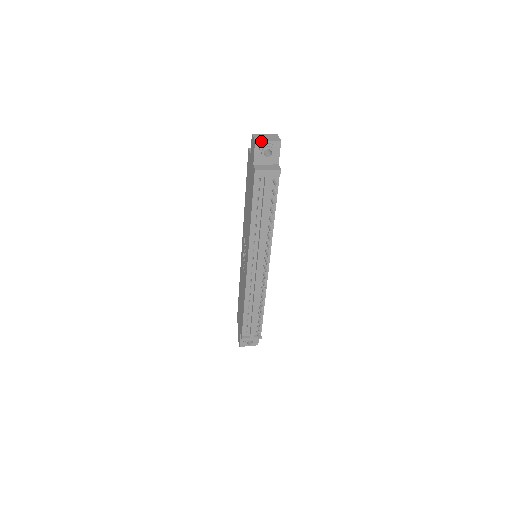
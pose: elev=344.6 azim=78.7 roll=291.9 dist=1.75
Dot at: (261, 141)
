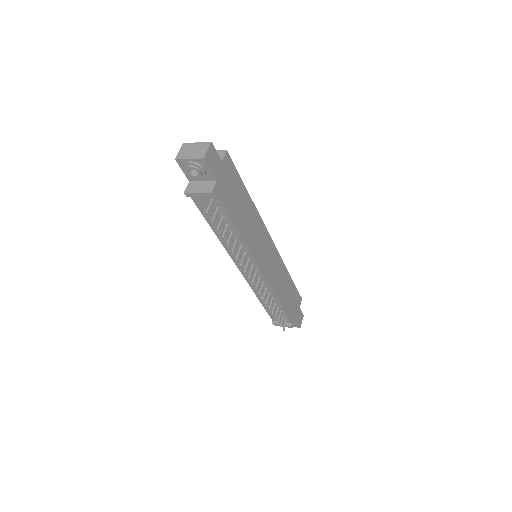
Dot at: (182, 159)
